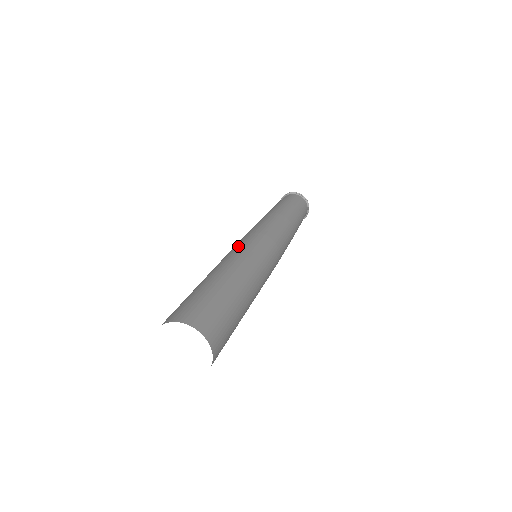
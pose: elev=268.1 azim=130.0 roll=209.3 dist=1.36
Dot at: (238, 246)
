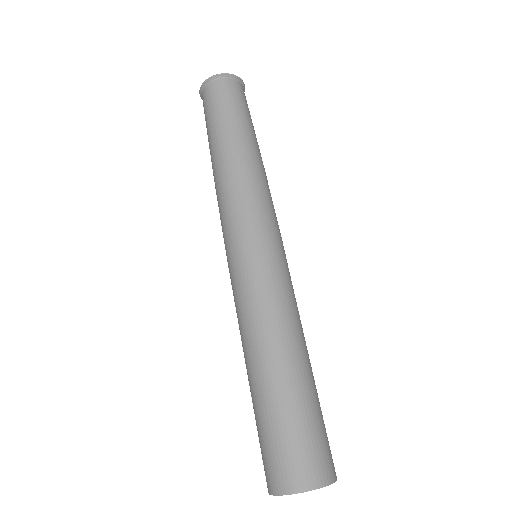
Dot at: (234, 293)
